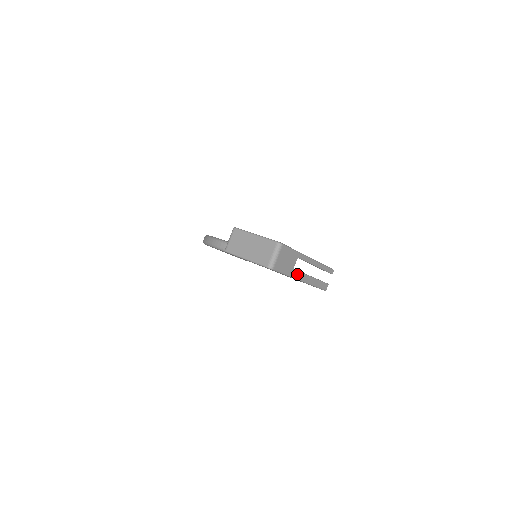
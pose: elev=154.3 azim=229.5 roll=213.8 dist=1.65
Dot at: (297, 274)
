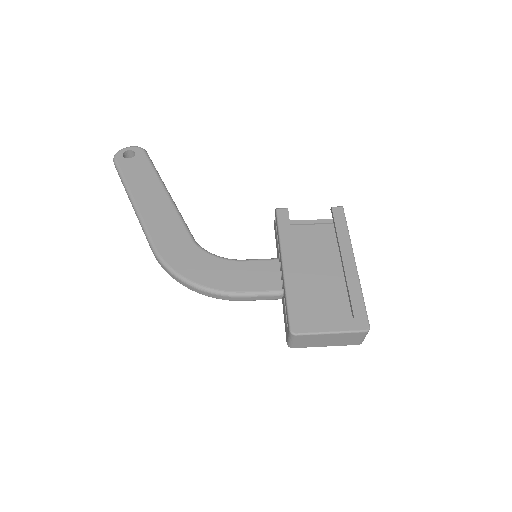
Dot at: occluded
